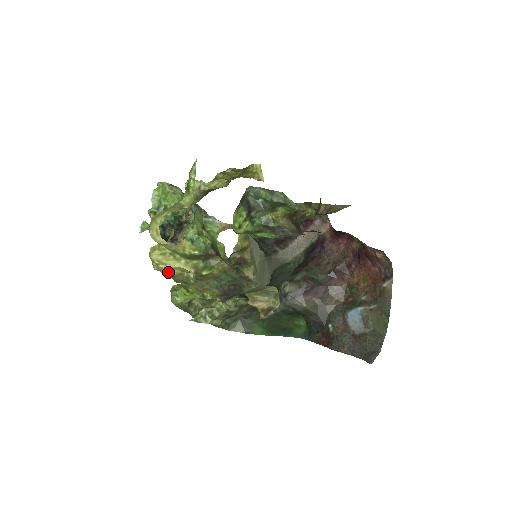
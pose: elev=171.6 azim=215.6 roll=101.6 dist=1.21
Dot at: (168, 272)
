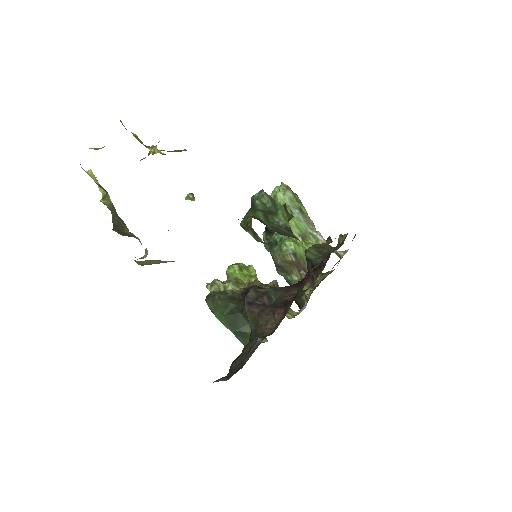
Dot at: occluded
